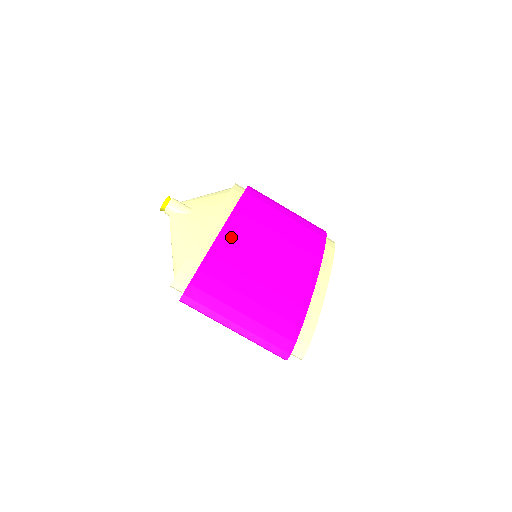
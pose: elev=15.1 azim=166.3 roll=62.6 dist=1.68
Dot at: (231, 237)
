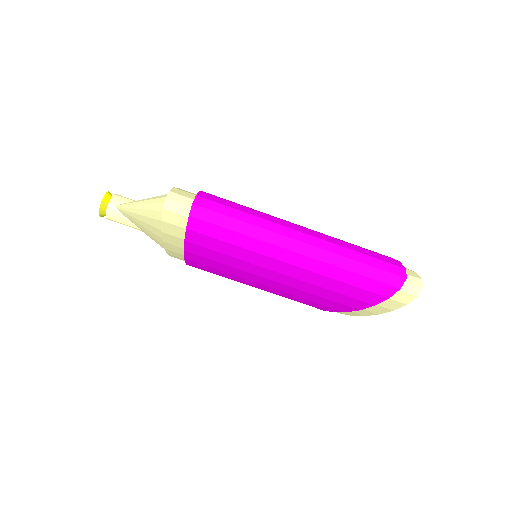
Dot at: occluded
